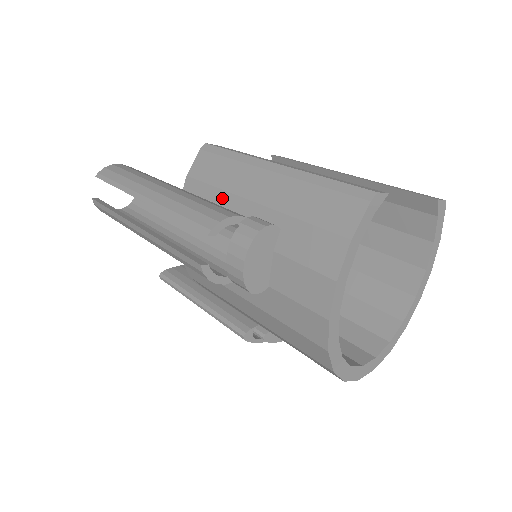
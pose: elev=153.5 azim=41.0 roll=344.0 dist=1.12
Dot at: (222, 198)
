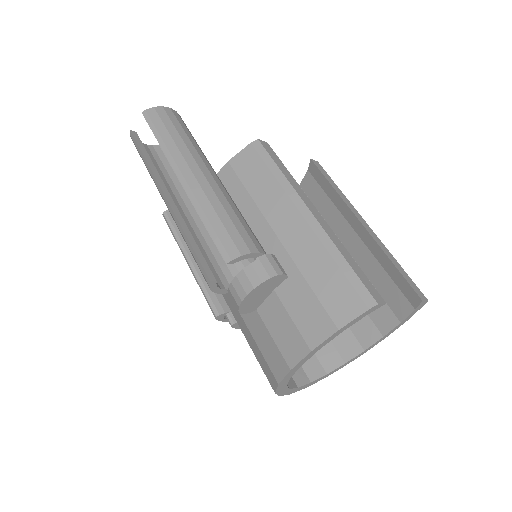
Dot at: (251, 210)
